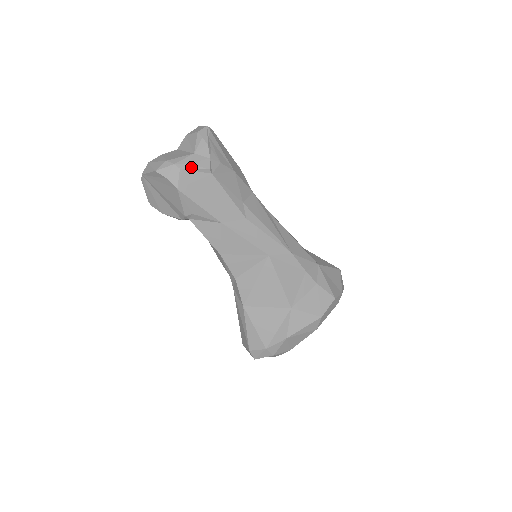
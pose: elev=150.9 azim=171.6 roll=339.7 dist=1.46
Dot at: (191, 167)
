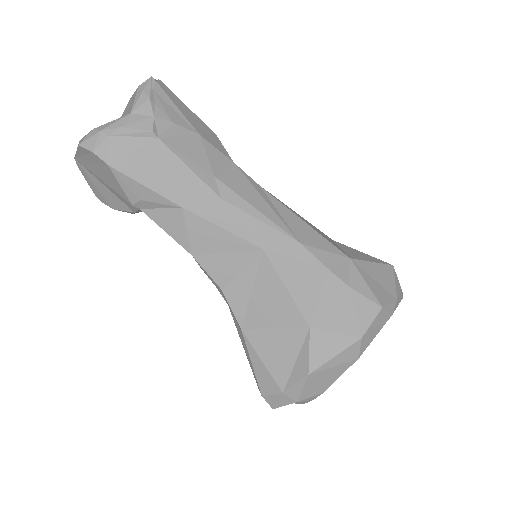
Dot at: (125, 131)
